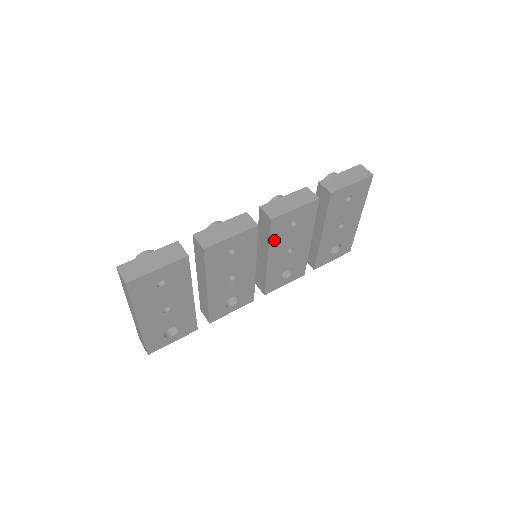
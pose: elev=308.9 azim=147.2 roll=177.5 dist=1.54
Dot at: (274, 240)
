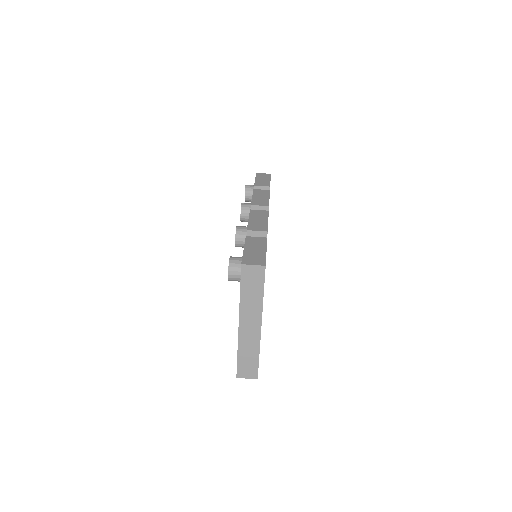
Dot at: occluded
